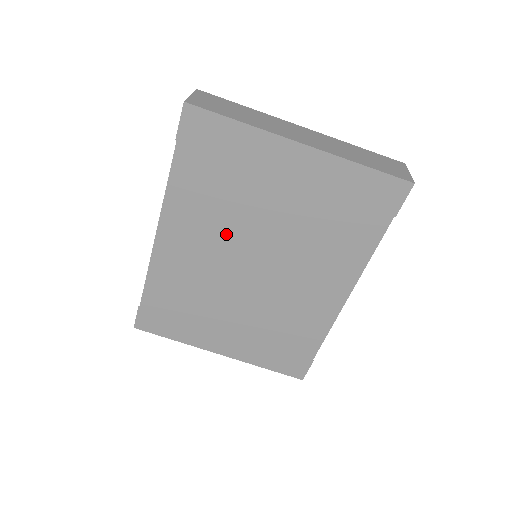
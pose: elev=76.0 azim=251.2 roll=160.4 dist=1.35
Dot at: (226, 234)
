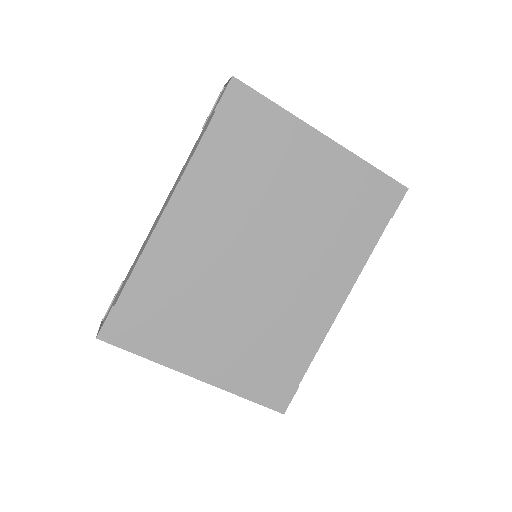
Dot at: (240, 219)
